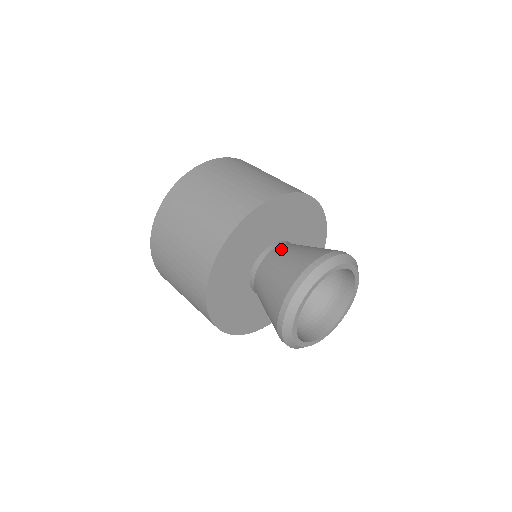
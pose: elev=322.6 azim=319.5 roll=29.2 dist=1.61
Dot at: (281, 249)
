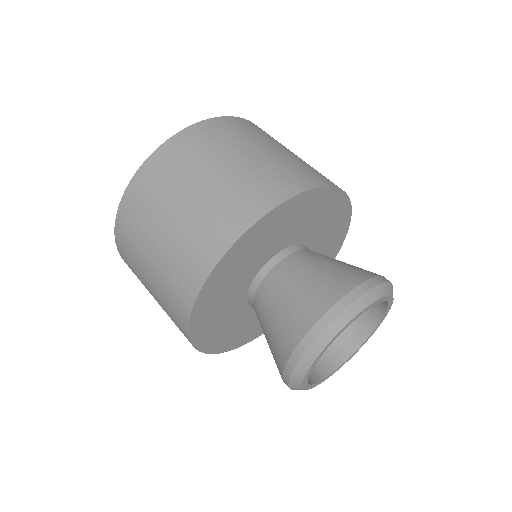
Dot at: (263, 295)
